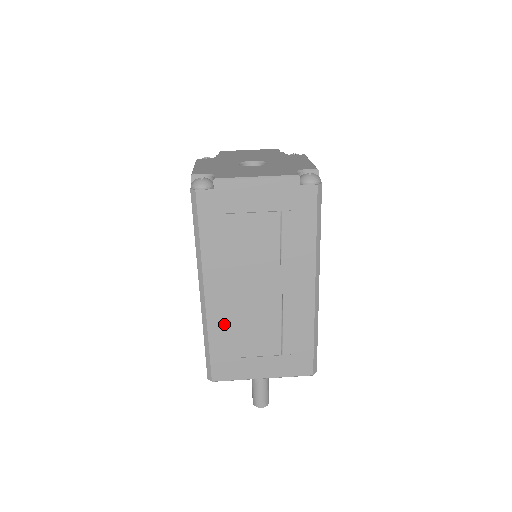
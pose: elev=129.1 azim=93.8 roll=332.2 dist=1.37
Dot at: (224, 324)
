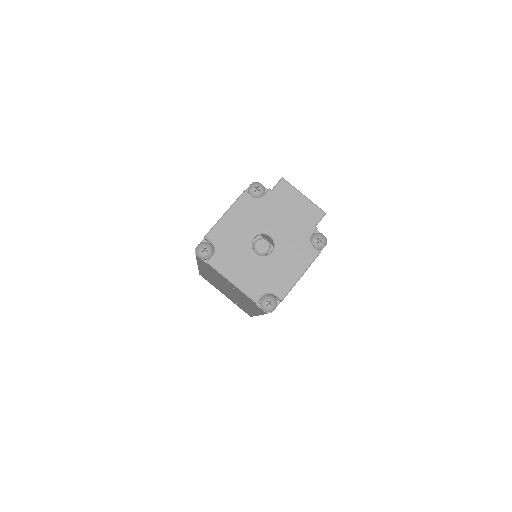
Dot at: (207, 276)
